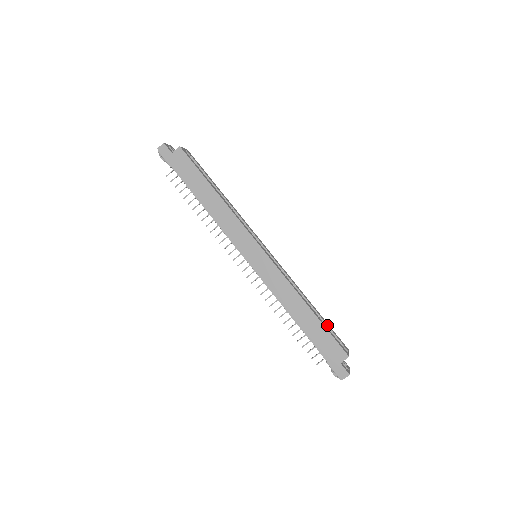
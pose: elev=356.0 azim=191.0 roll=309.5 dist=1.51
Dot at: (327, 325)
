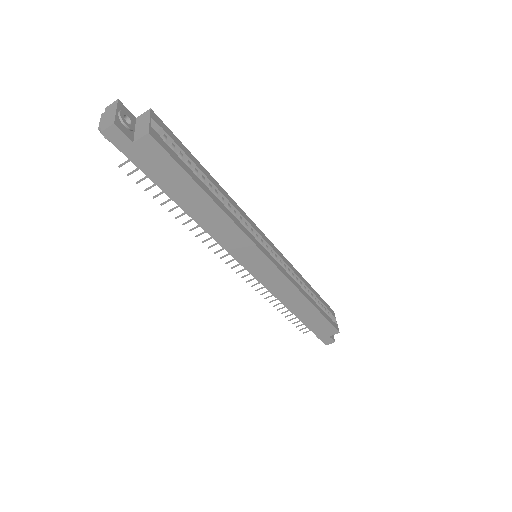
Dot at: (321, 302)
